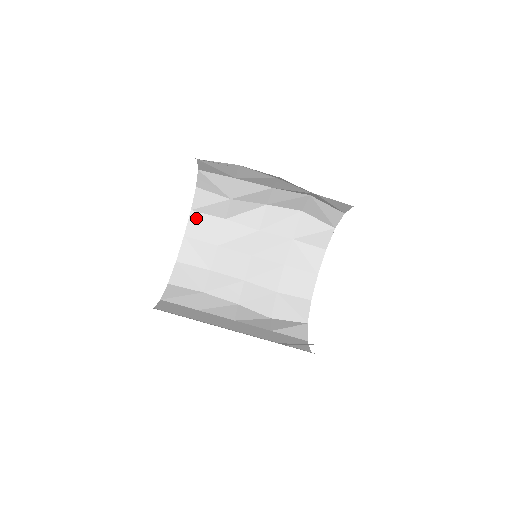
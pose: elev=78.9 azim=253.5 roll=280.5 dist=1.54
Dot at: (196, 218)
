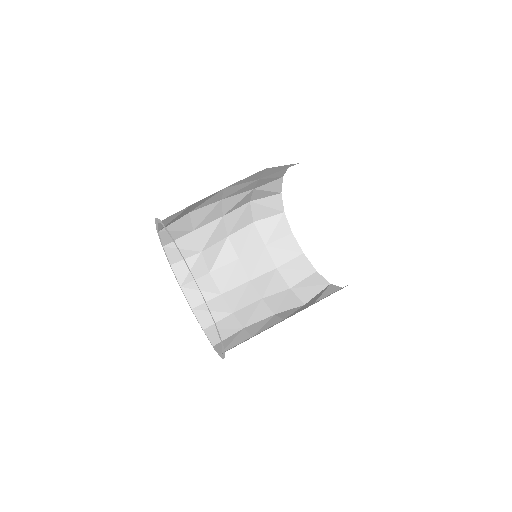
Dot at: (189, 289)
